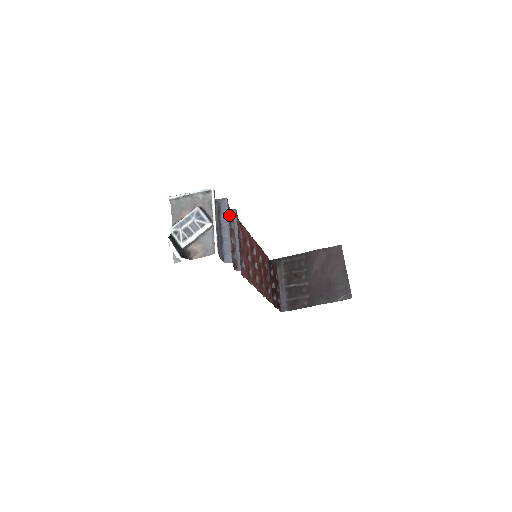
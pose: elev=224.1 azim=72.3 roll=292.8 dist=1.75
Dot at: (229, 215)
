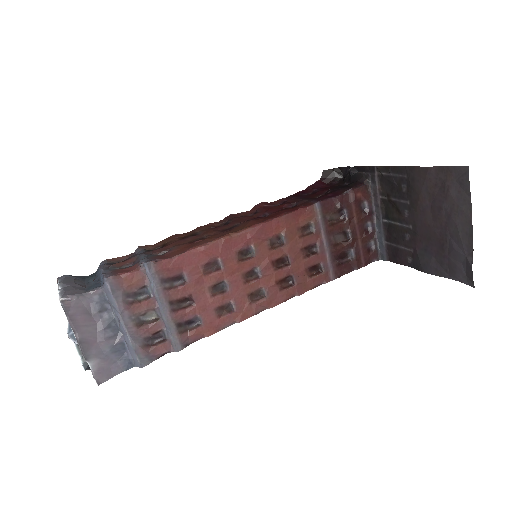
Dot at: (131, 287)
